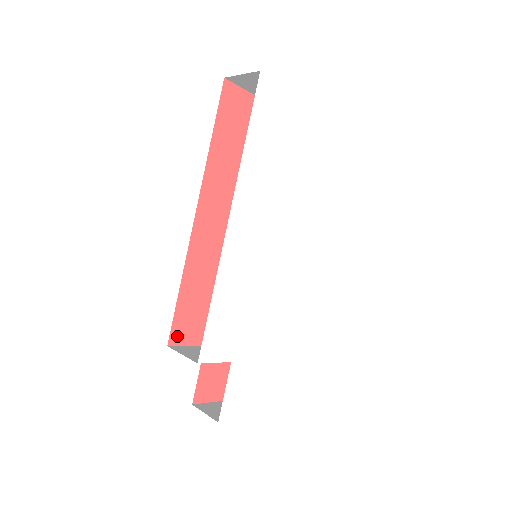
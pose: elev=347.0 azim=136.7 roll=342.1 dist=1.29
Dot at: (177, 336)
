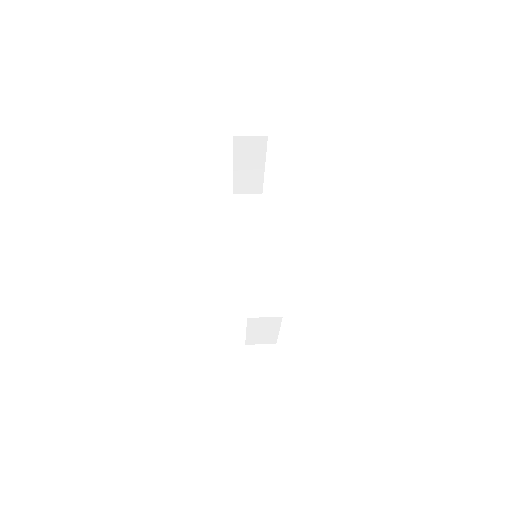
Dot at: occluded
